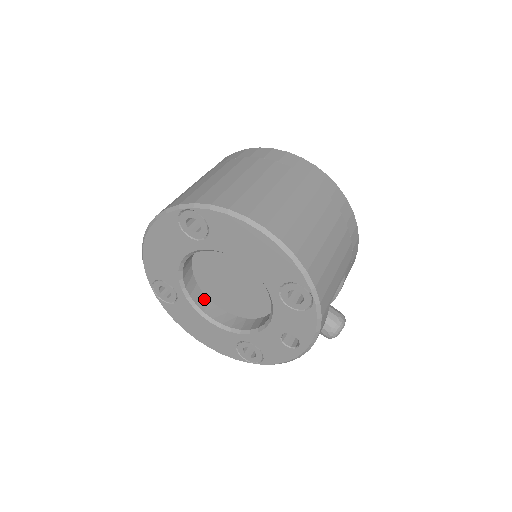
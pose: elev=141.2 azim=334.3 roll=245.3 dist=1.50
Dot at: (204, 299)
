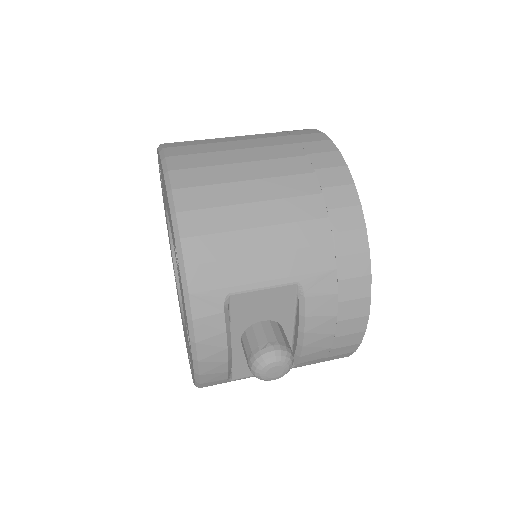
Dot at: occluded
